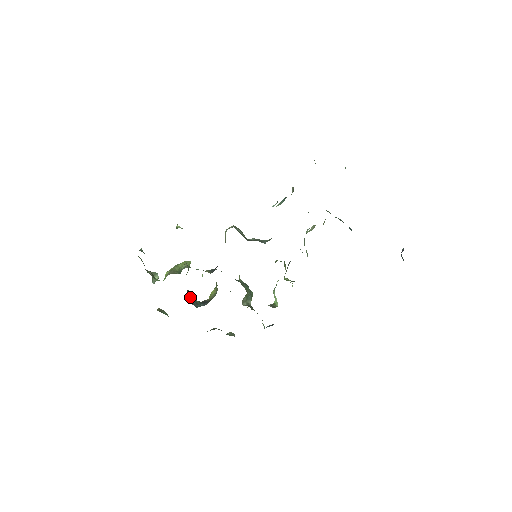
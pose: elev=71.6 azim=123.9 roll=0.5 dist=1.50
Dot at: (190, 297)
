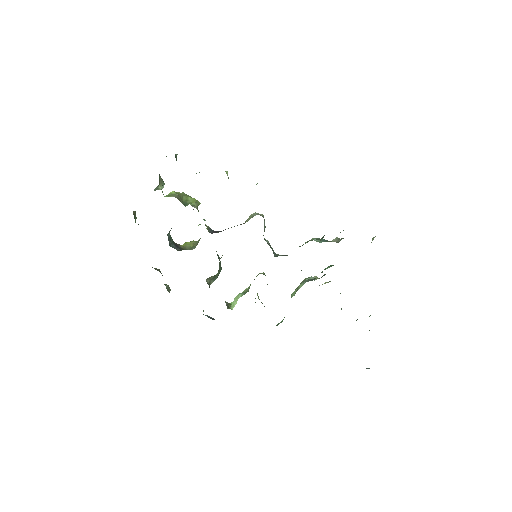
Dot at: (170, 230)
